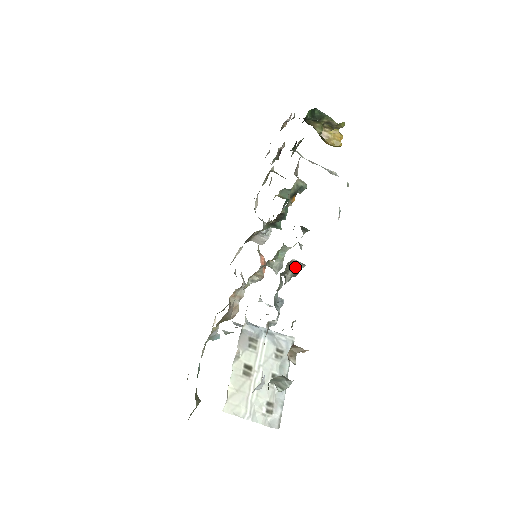
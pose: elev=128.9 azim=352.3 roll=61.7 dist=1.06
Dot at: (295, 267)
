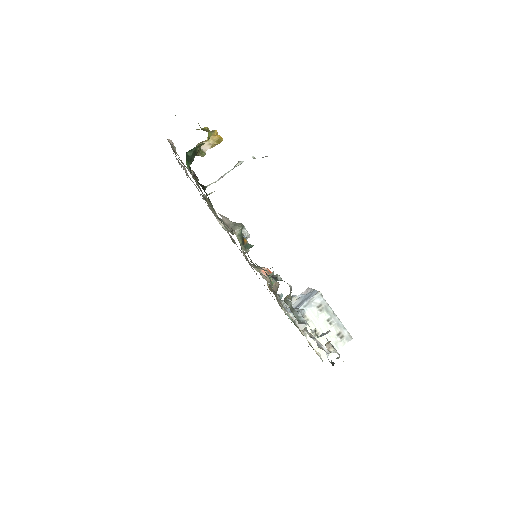
Dot at: (288, 295)
